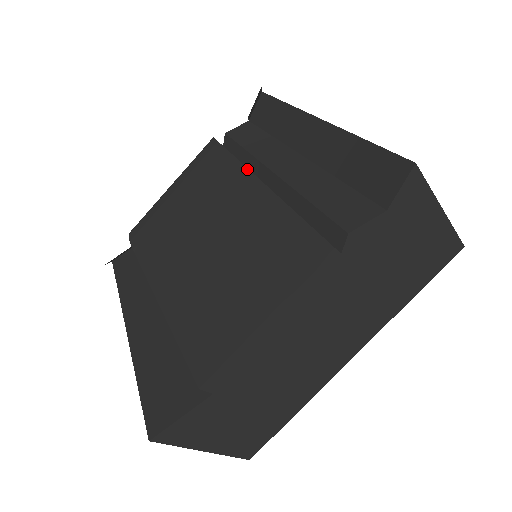
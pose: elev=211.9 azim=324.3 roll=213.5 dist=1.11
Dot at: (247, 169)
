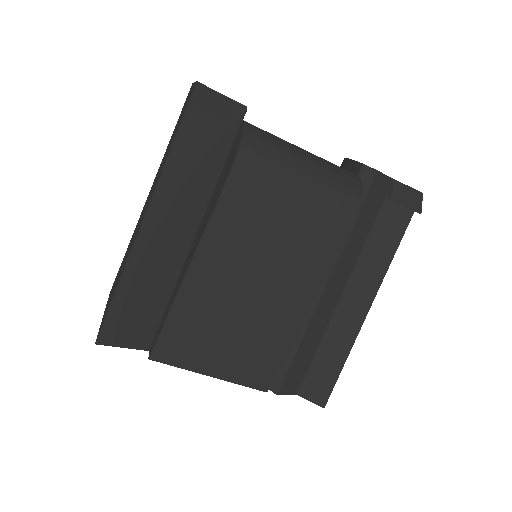
Dot at: occluded
